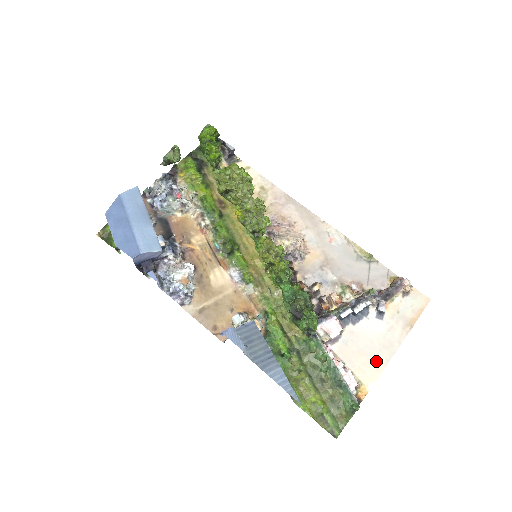
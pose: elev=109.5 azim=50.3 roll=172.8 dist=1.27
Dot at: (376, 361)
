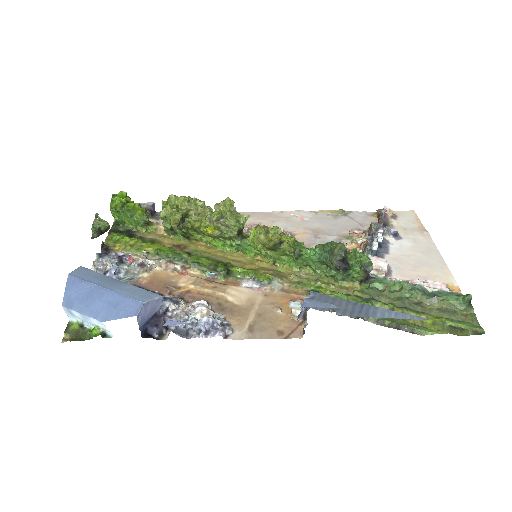
Dot at: (435, 264)
